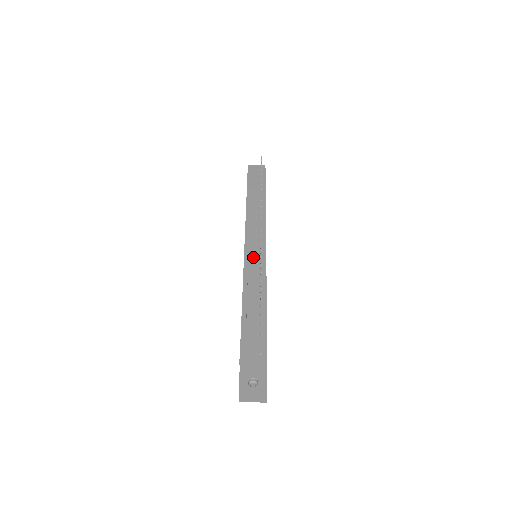
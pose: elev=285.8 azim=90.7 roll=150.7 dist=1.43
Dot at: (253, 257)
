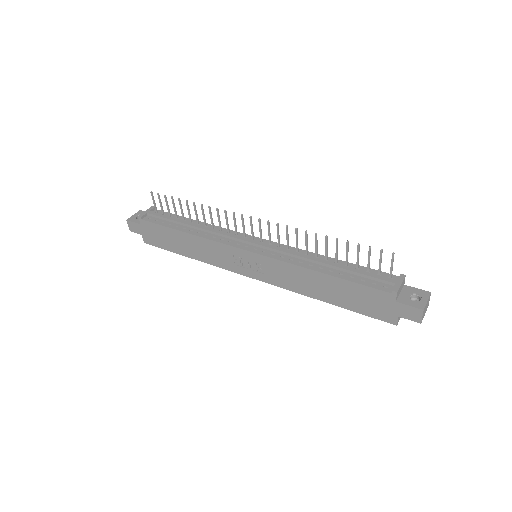
Dot at: (271, 248)
